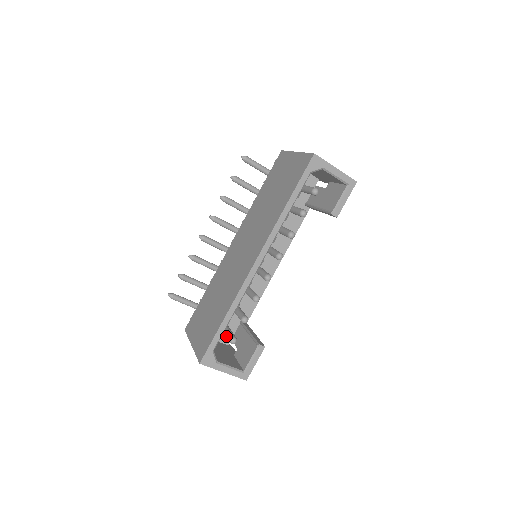
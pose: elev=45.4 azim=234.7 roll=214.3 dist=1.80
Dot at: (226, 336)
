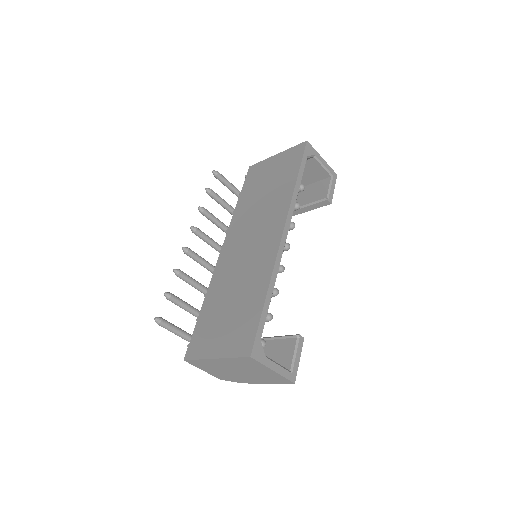
Dot at: occluded
